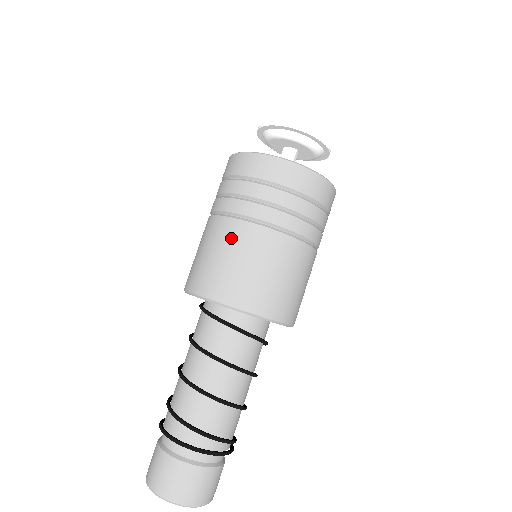
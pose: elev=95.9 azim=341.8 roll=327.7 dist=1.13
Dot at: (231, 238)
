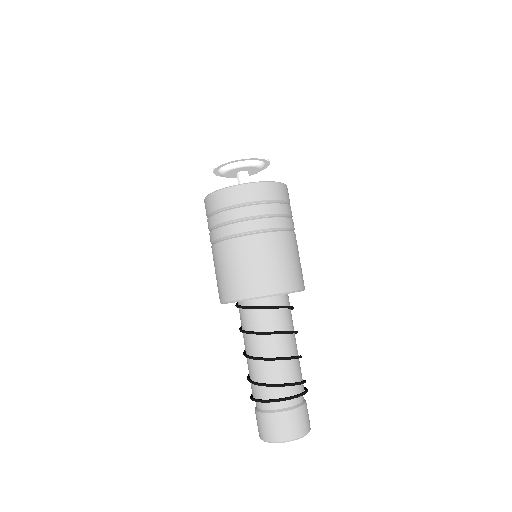
Dot at: (260, 248)
